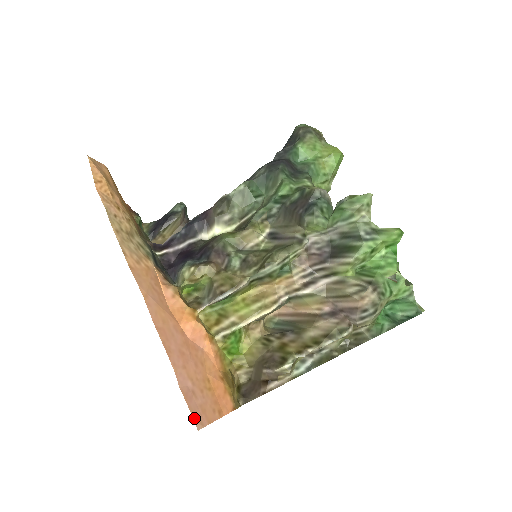
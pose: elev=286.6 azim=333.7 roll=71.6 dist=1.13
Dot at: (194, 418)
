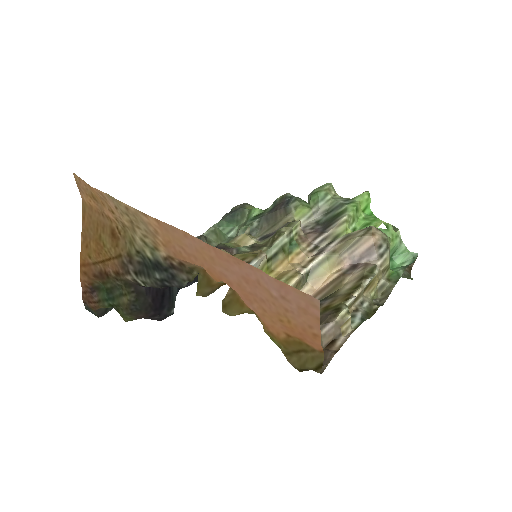
Dot at: (306, 295)
